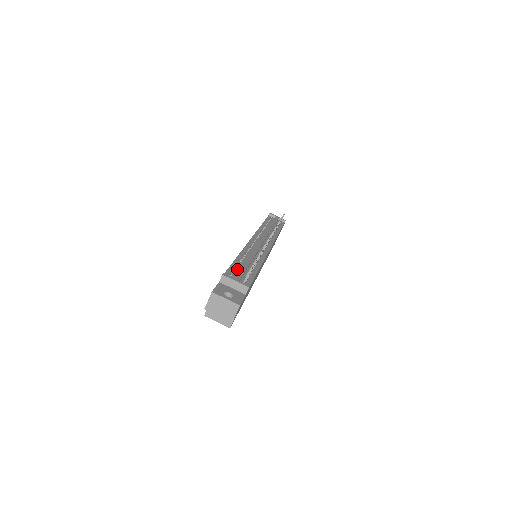
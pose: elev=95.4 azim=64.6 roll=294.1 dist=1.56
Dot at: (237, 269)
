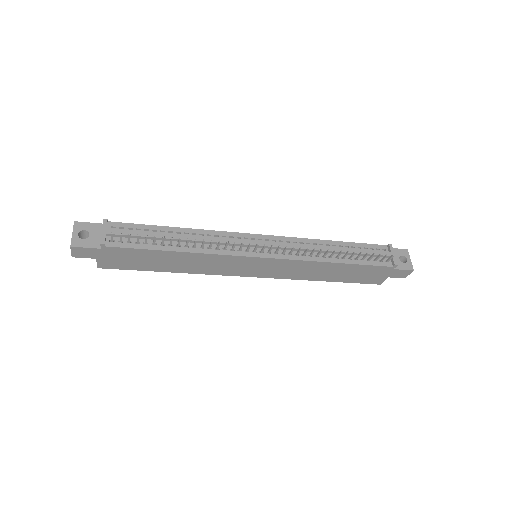
Dot at: (144, 231)
